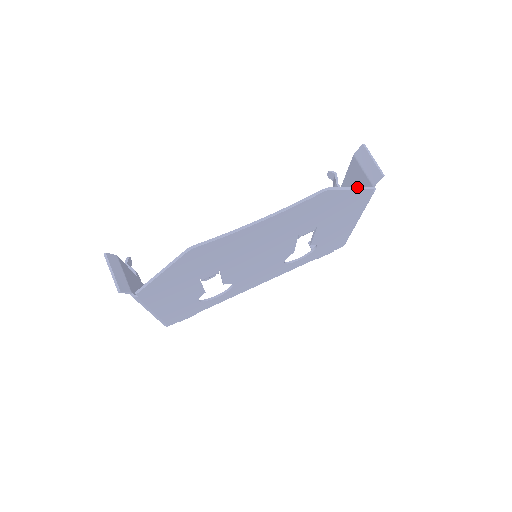
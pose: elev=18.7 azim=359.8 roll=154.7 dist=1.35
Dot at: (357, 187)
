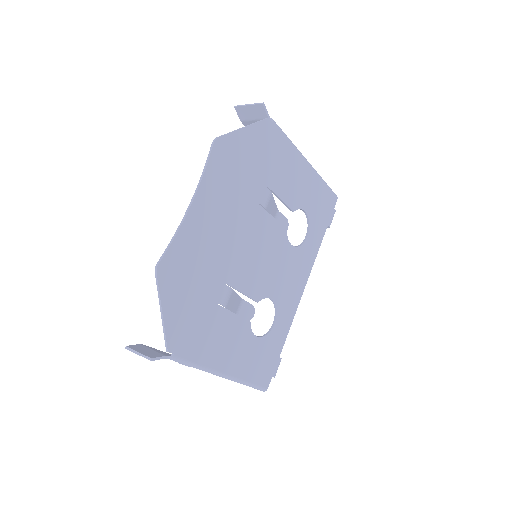
Dot at: (248, 125)
